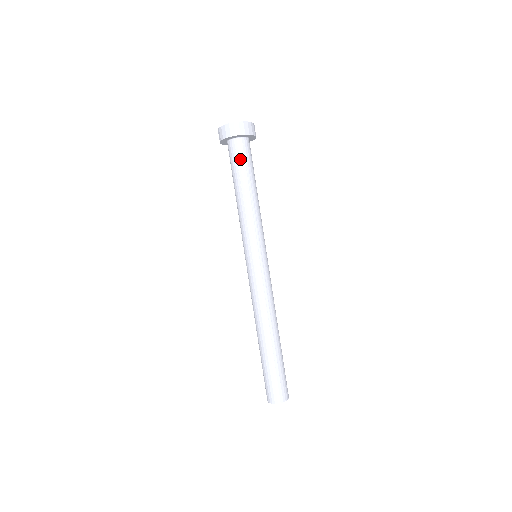
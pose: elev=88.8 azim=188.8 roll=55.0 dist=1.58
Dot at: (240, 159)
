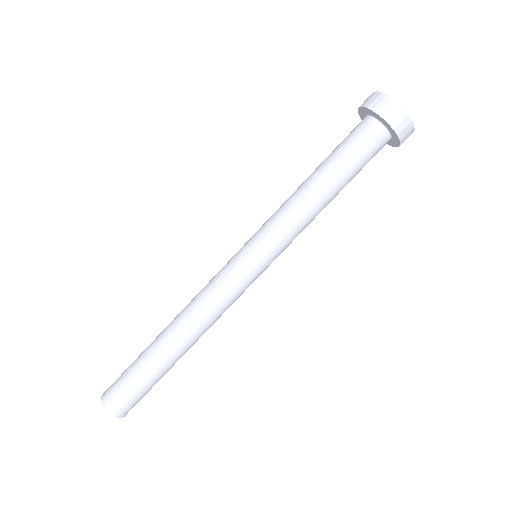
Dot at: (352, 142)
